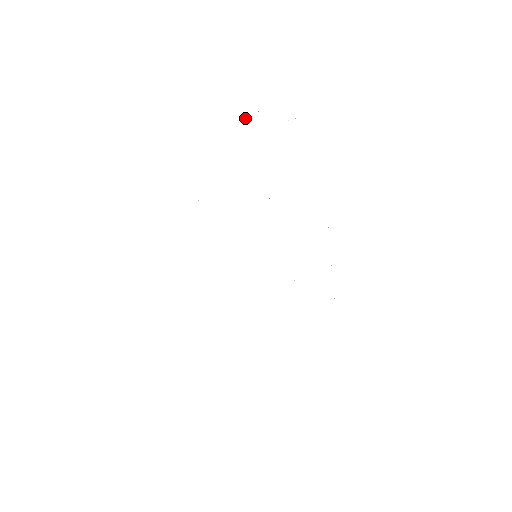
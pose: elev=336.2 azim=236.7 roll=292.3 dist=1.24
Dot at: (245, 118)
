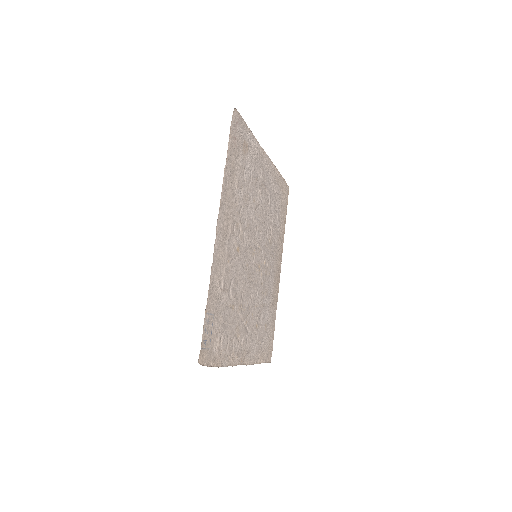
Dot at: occluded
